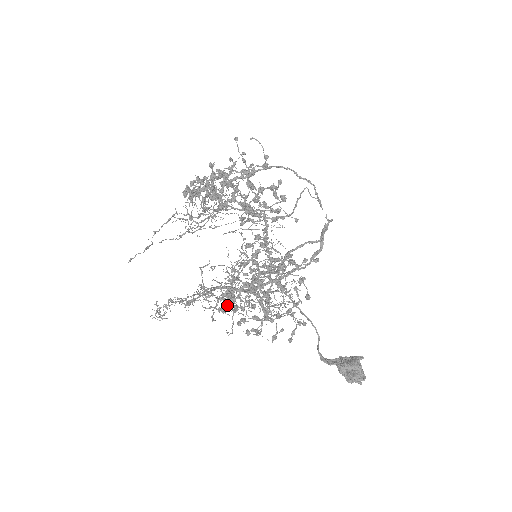
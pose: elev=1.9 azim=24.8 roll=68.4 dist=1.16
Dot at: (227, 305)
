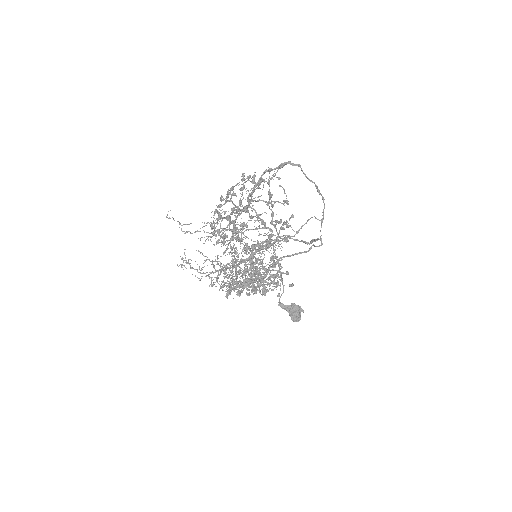
Dot at: (226, 285)
